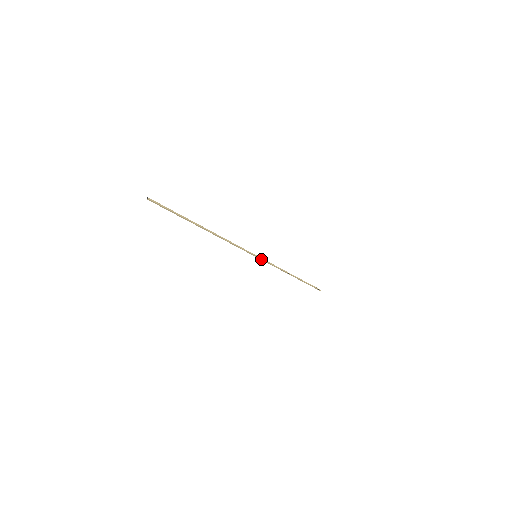
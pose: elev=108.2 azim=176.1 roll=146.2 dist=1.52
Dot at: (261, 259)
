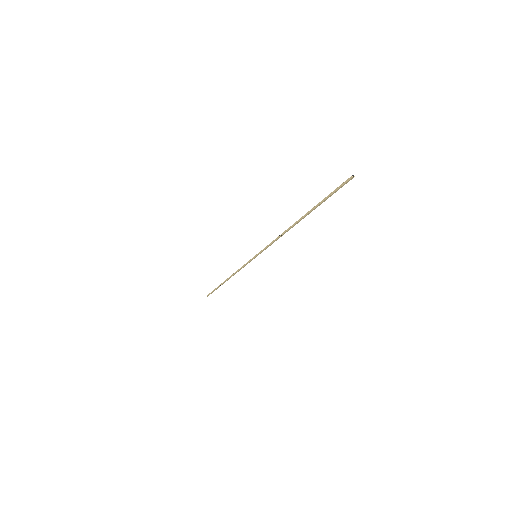
Dot at: occluded
